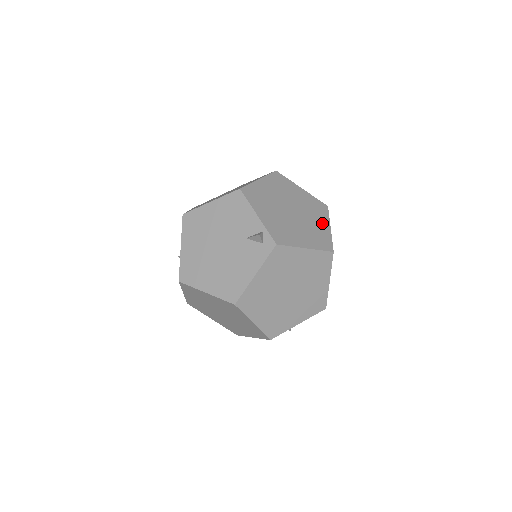
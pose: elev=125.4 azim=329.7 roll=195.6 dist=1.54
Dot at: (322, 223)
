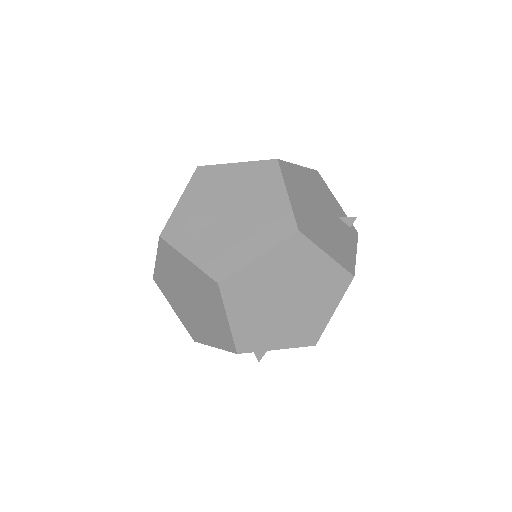
Dot at: occluded
